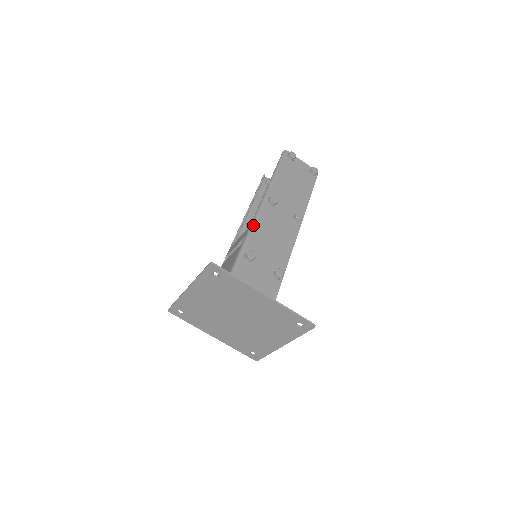
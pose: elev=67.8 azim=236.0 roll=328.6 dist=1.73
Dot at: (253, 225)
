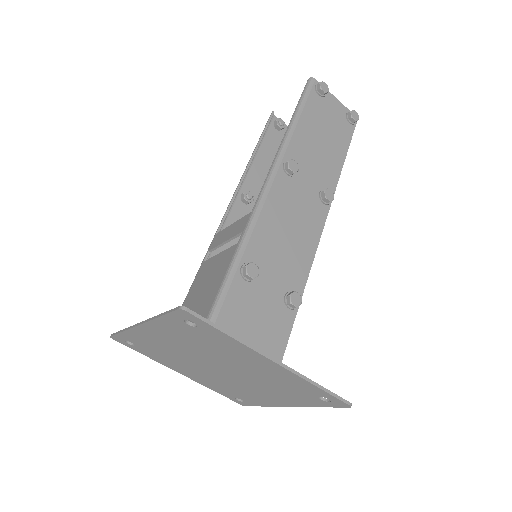
Dot at: (257, 212)
